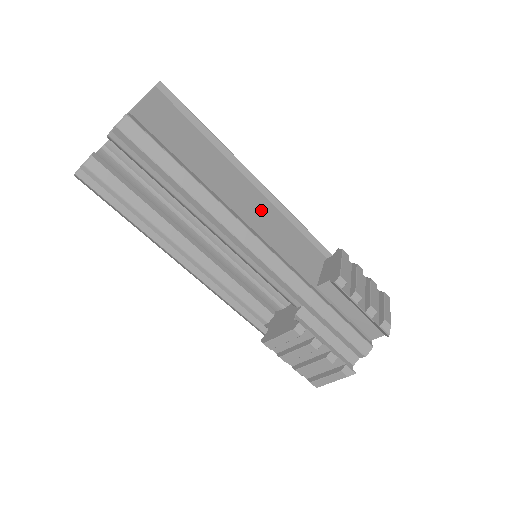
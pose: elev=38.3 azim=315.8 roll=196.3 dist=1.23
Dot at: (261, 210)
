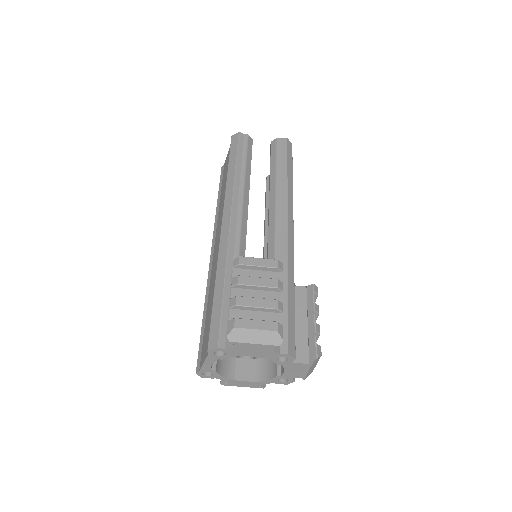
Dot at: occluded
